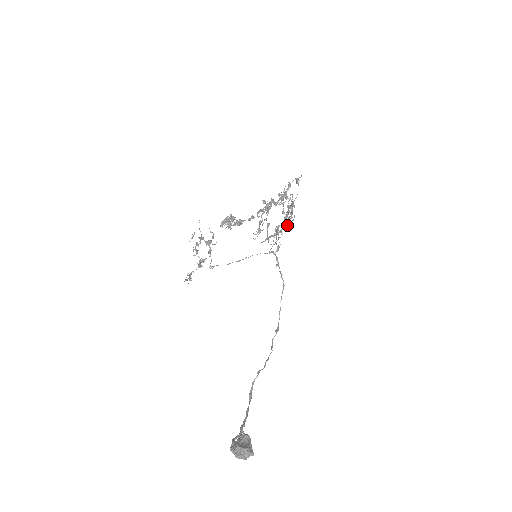
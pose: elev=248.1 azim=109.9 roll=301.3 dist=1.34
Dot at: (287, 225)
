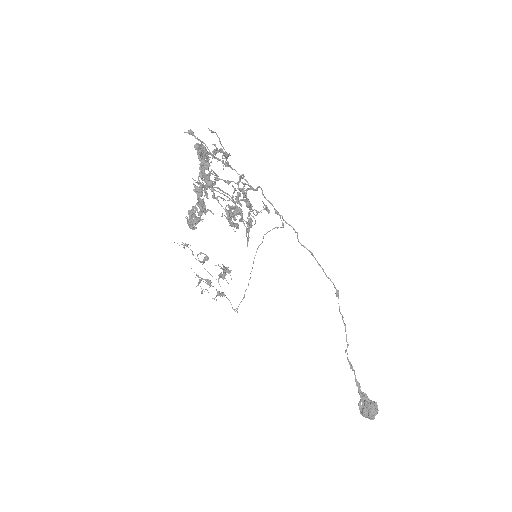
Dot at: (249, 212)
